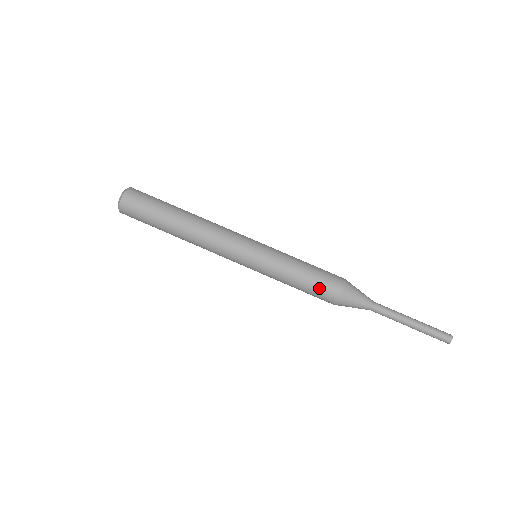
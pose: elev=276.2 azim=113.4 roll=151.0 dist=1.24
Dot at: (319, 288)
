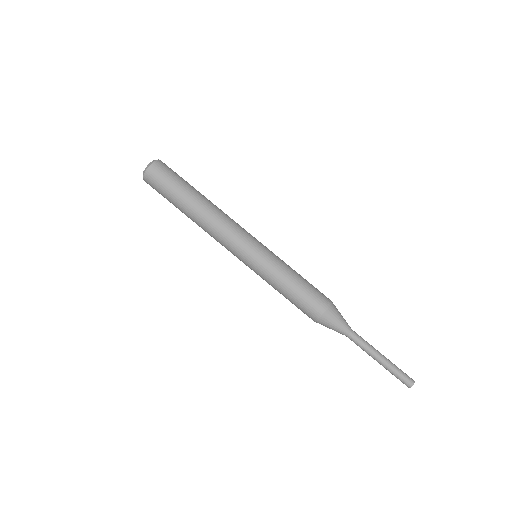
Dot at: (307, 300)
